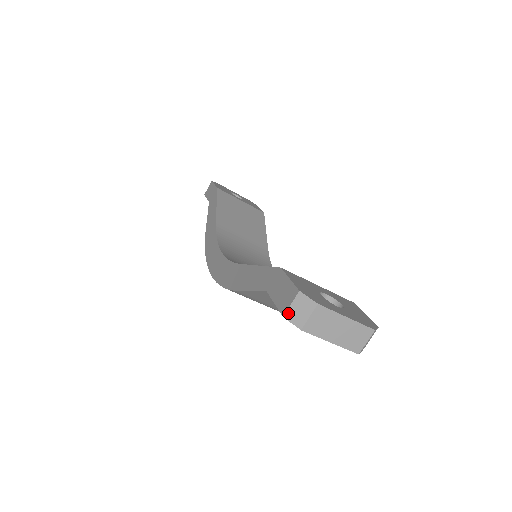
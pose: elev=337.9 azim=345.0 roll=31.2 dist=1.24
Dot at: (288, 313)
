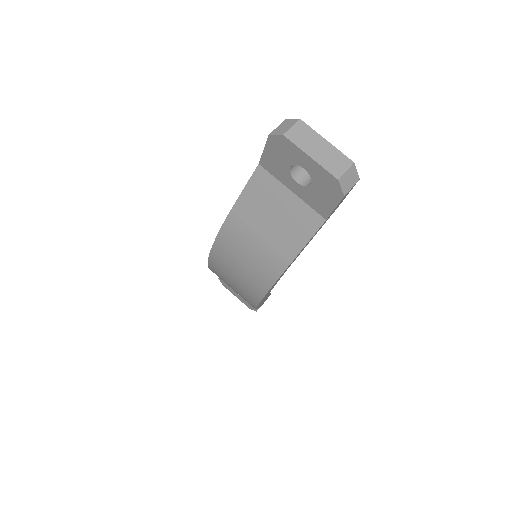
Dot at: (274, 131)
